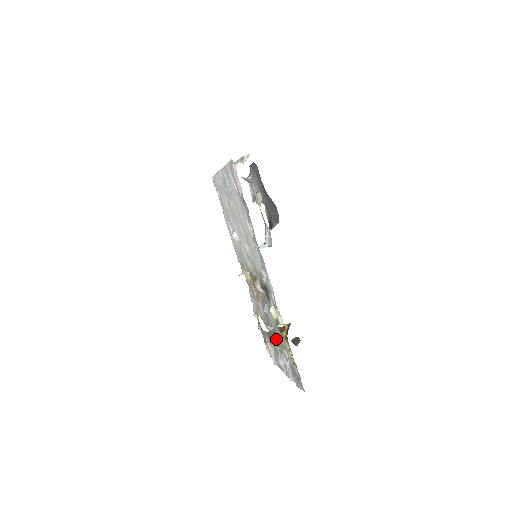
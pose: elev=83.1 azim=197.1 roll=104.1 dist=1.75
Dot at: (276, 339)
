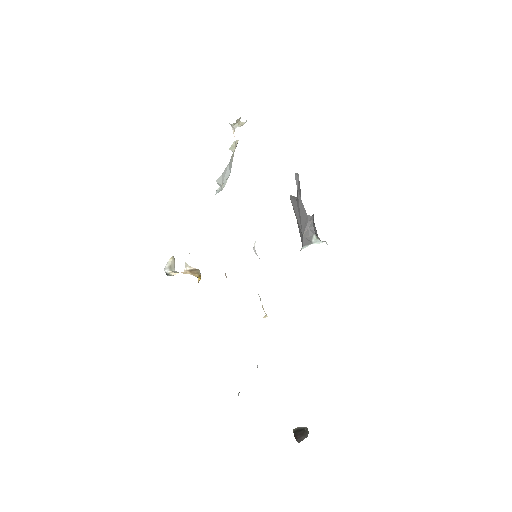
Dot at: occluded
